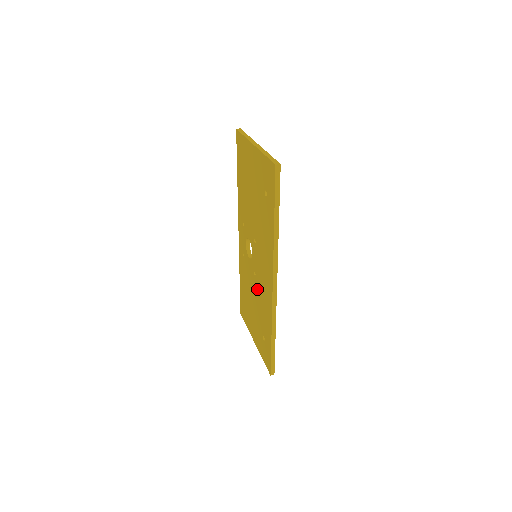
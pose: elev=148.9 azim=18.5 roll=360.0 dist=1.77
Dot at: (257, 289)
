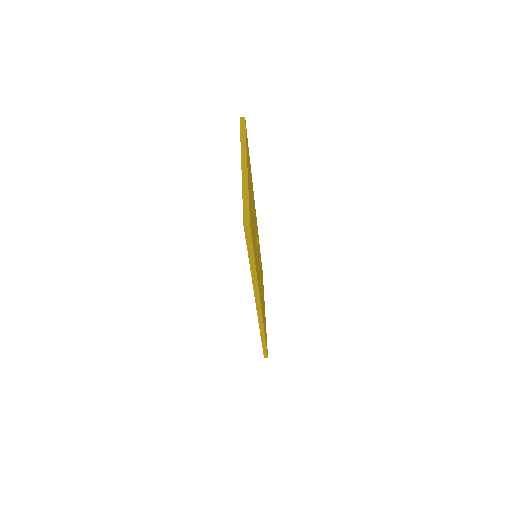
Dot at: occluded
